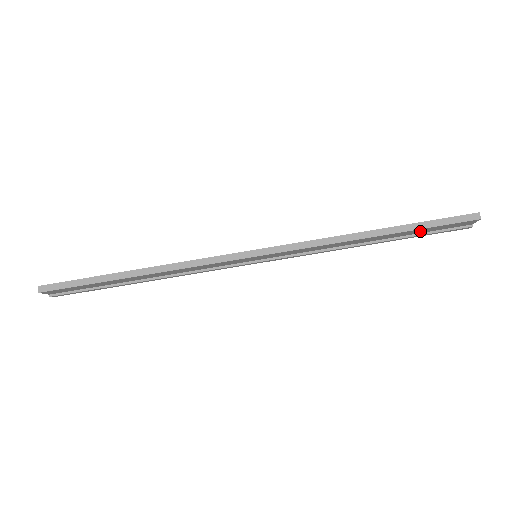
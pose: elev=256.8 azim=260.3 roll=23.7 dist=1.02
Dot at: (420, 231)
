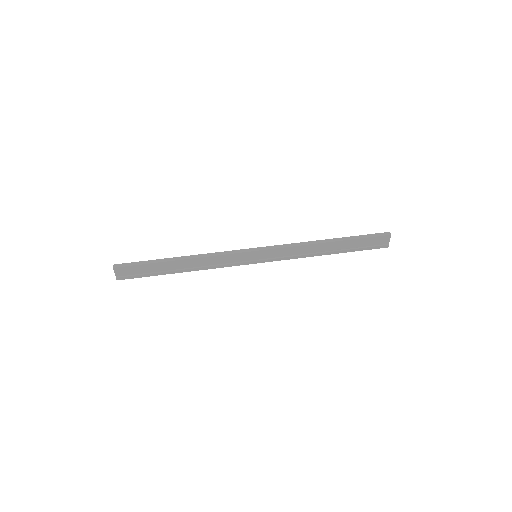
Dot at: (357, 244)
